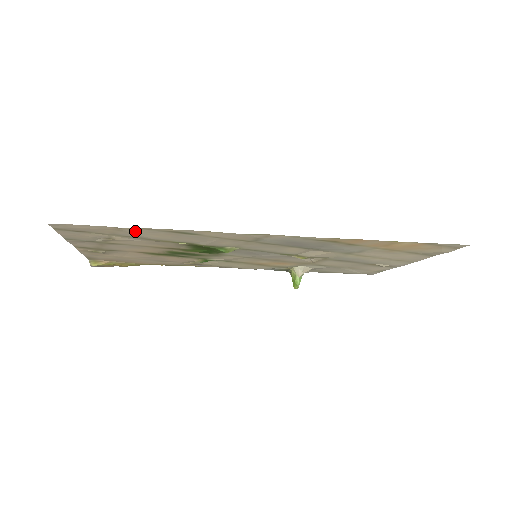
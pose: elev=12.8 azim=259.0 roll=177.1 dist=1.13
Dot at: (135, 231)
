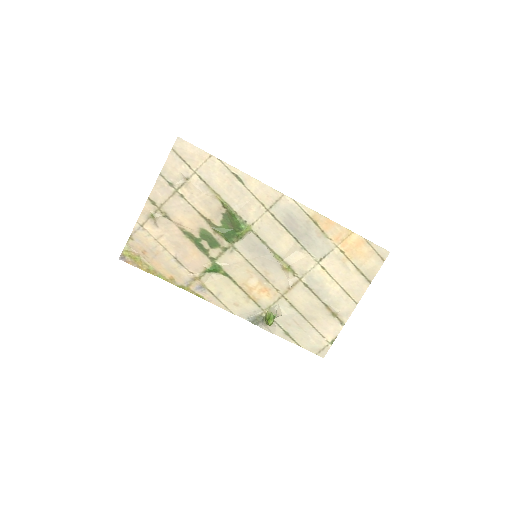
Dot at: (214, 166)
